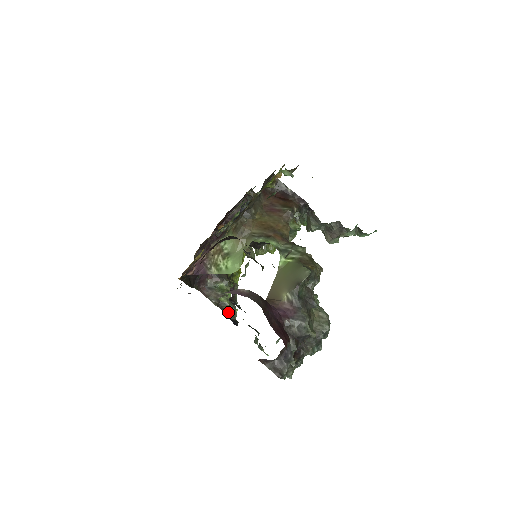
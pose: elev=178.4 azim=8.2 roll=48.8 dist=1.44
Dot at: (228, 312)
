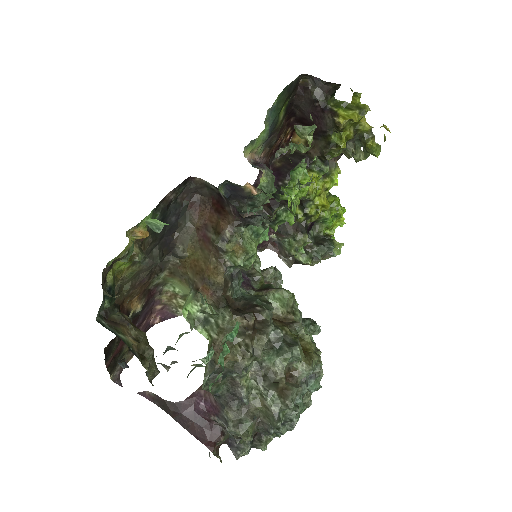
Dot at: occluded
